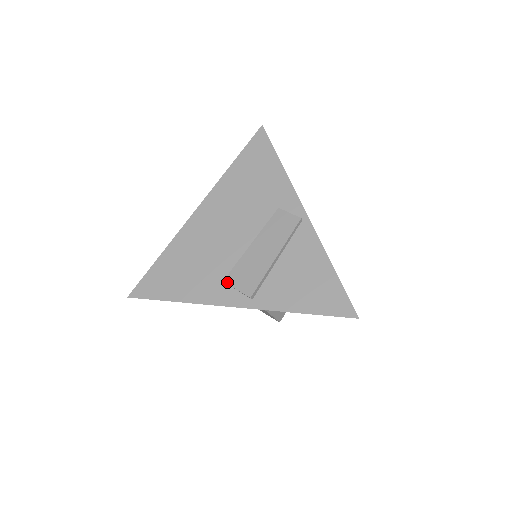
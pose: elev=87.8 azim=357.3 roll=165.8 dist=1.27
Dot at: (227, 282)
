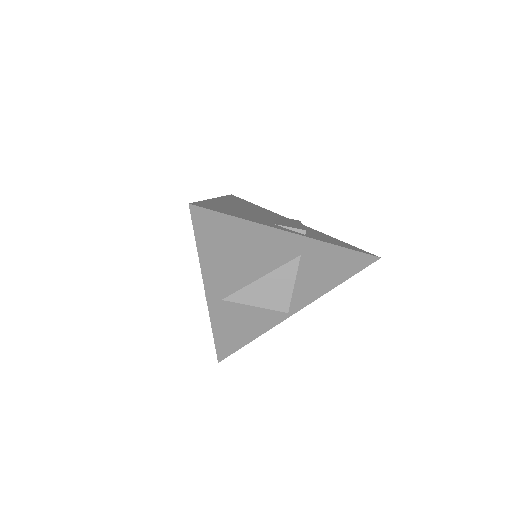
Dot at: (277, 224)
